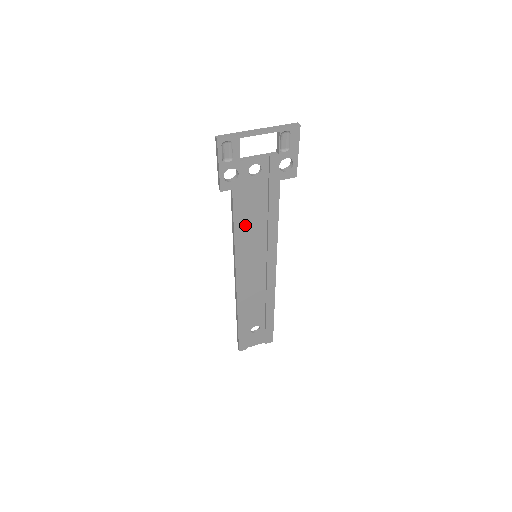
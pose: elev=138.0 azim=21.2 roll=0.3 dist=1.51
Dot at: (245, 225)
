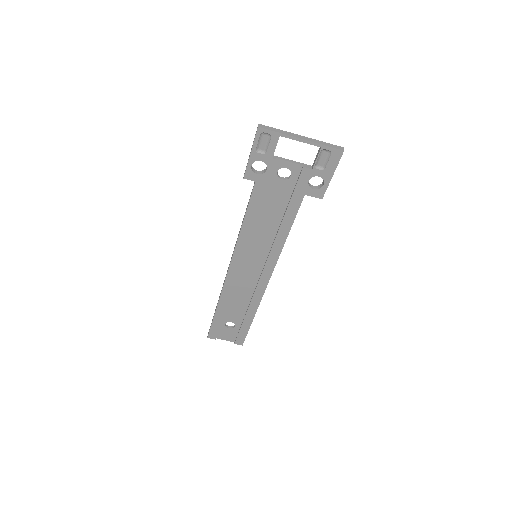
Dot at: (256, 221)
